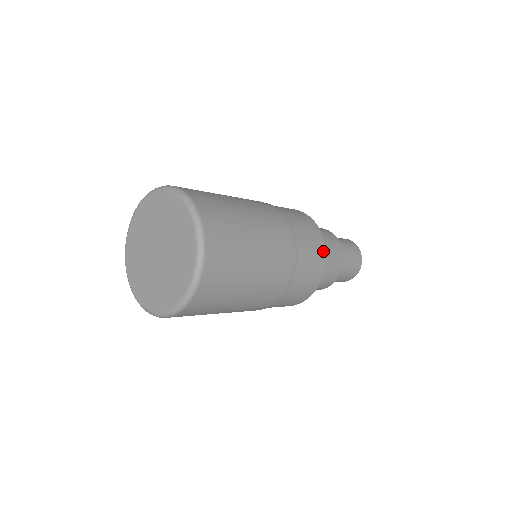
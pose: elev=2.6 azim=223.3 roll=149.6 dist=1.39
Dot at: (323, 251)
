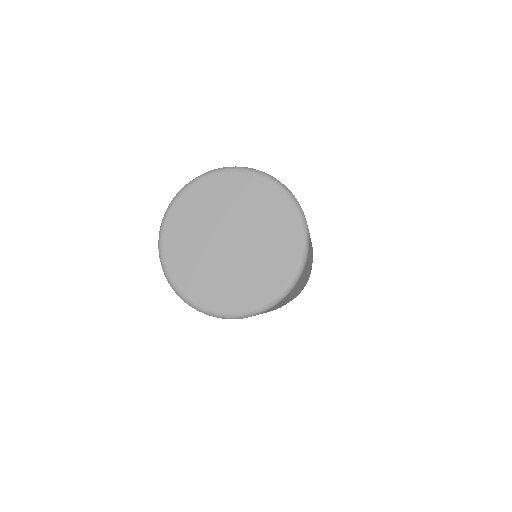
Dot at: occluded
